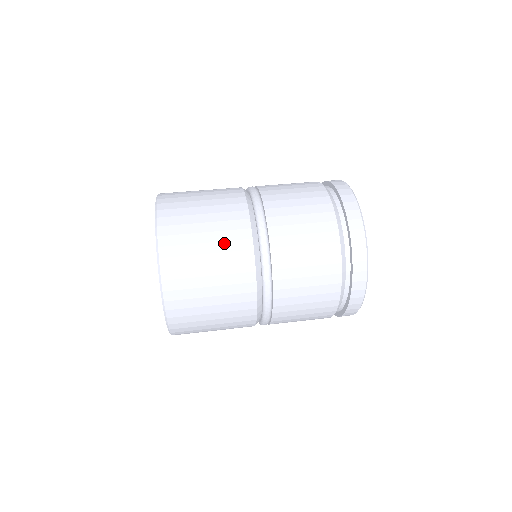
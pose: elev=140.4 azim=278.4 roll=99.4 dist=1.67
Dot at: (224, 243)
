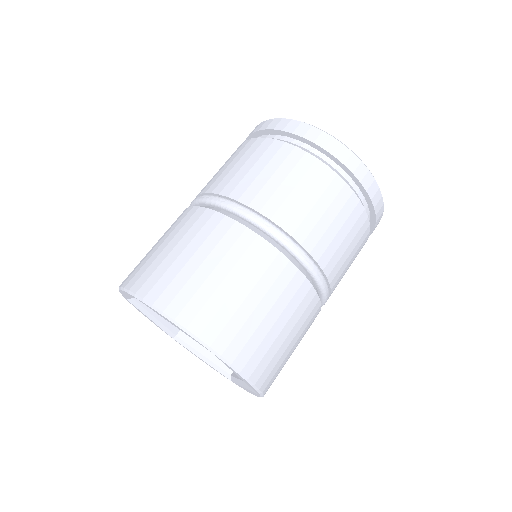
Dot at: (206, 242)
